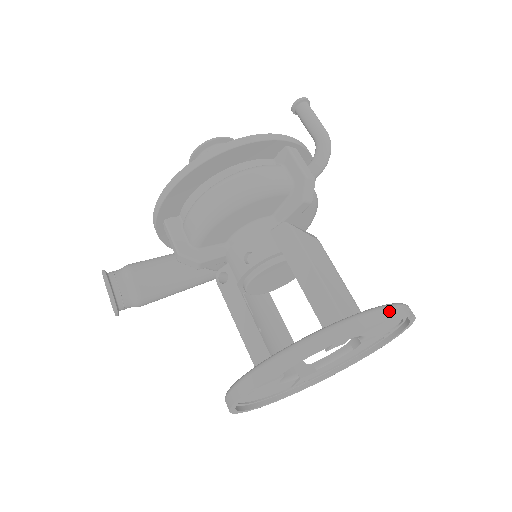
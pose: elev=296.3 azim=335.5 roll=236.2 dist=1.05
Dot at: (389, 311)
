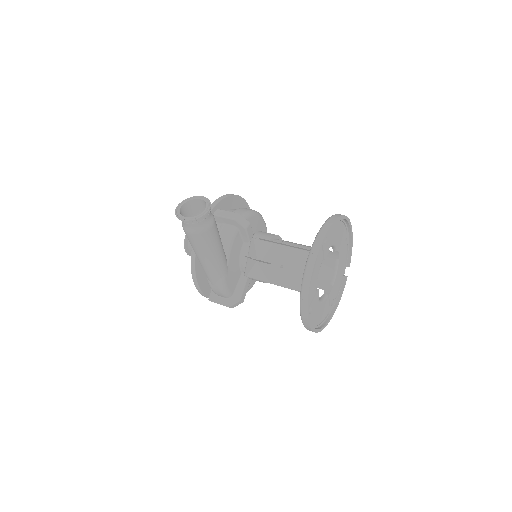
Dot at: (348, 249)
